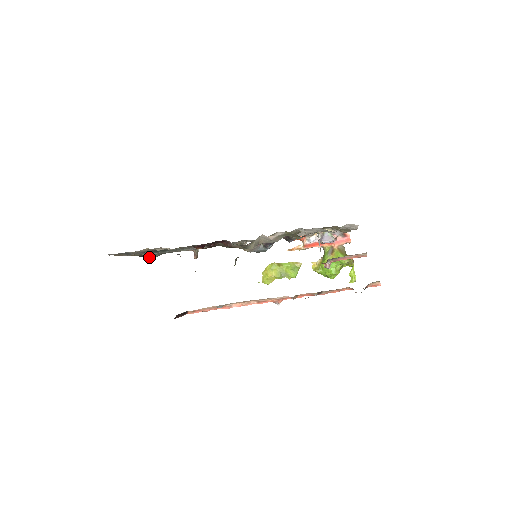
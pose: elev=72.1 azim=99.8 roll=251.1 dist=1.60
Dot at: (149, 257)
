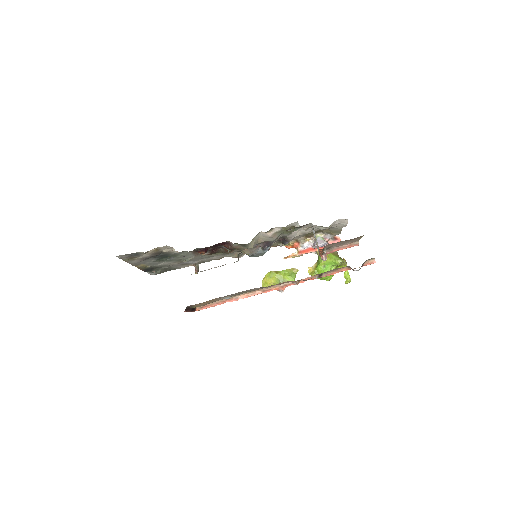
Dot at: (152, 273)
